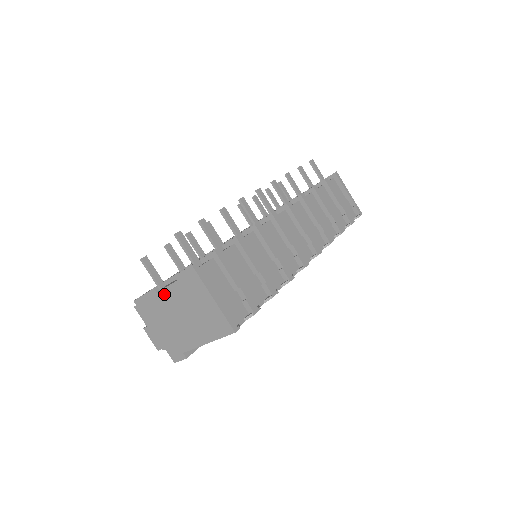
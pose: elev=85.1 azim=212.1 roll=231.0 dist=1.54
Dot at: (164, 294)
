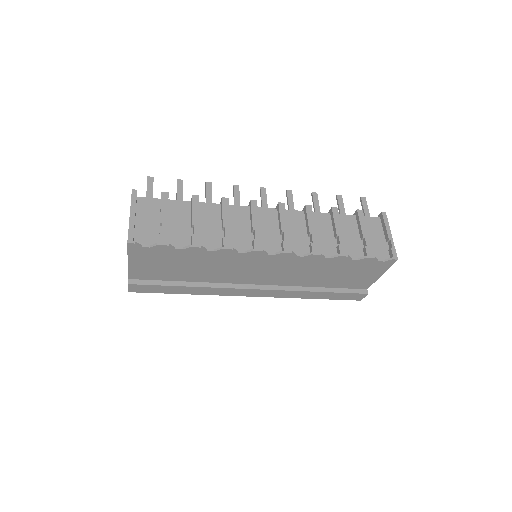
Dot at: occluded
